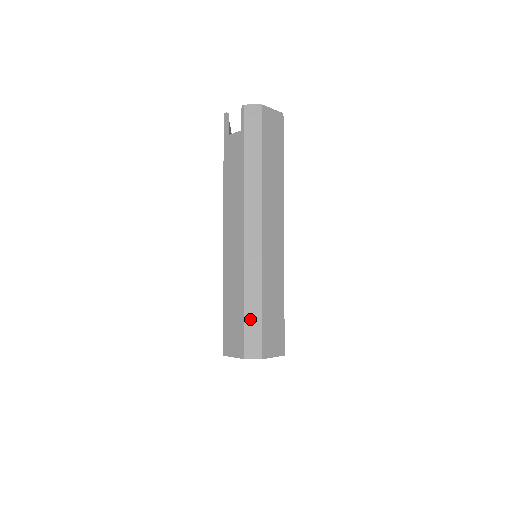
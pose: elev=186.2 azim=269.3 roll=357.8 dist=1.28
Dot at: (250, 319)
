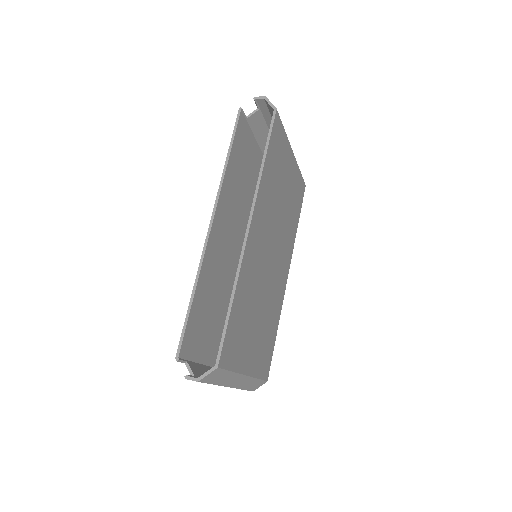
Dot at: occluded
